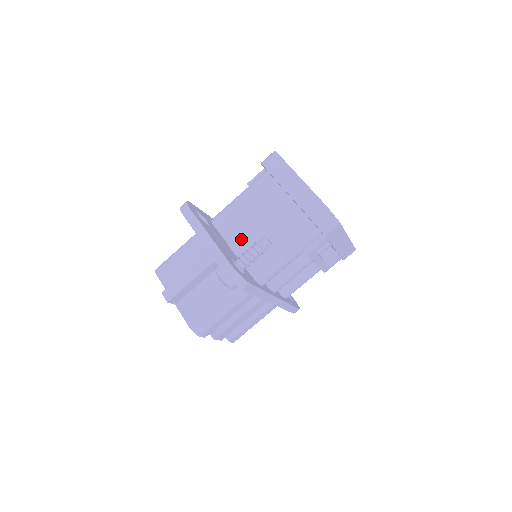
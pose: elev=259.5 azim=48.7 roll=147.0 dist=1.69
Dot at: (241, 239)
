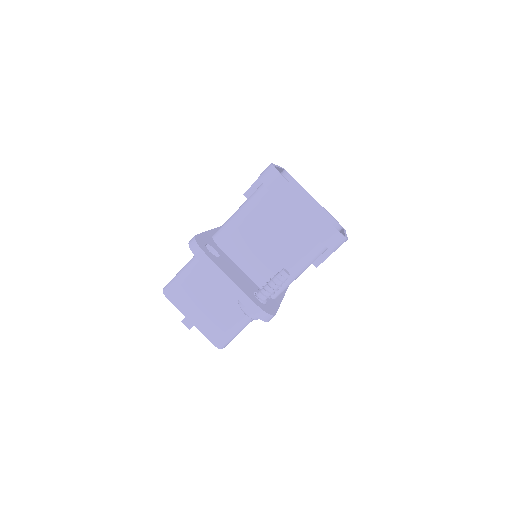
Dot at: (251, 260)
